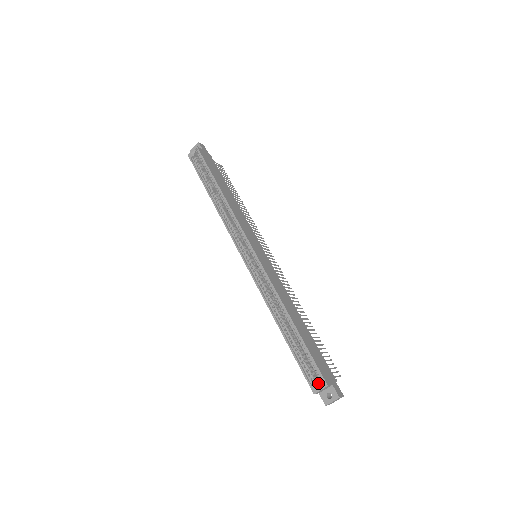
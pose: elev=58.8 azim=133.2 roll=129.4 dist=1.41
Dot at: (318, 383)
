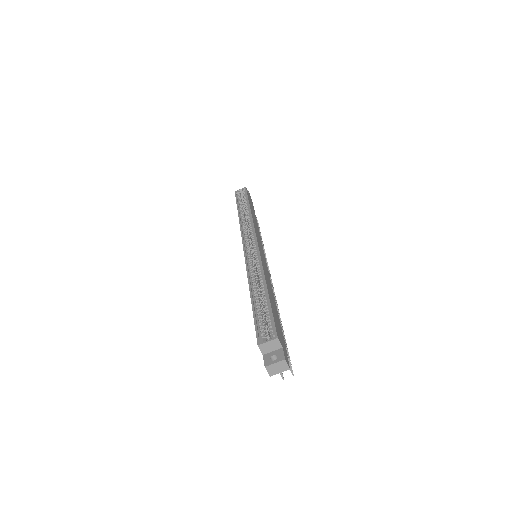
Dot at: occluded
